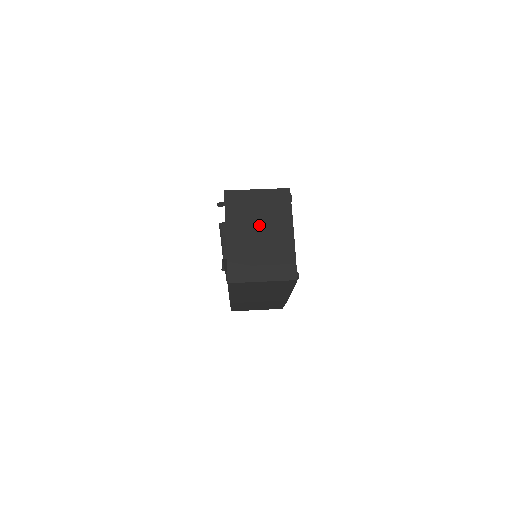
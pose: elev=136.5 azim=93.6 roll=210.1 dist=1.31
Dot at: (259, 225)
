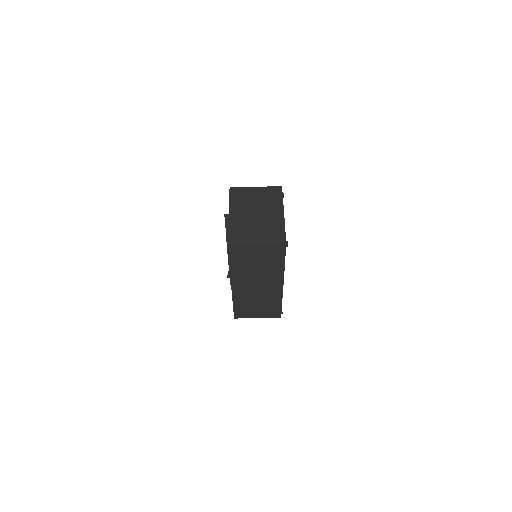
Dot at: (256, 208)
